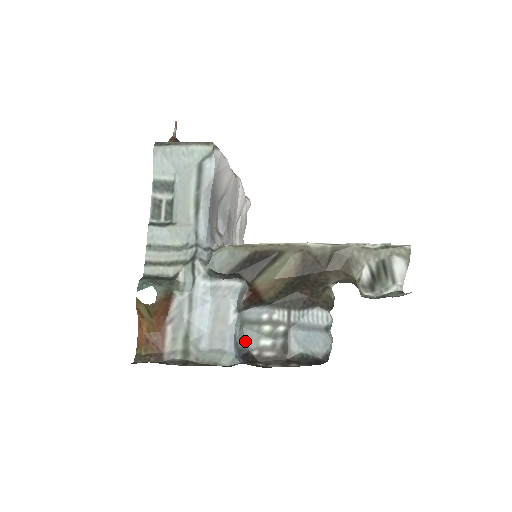
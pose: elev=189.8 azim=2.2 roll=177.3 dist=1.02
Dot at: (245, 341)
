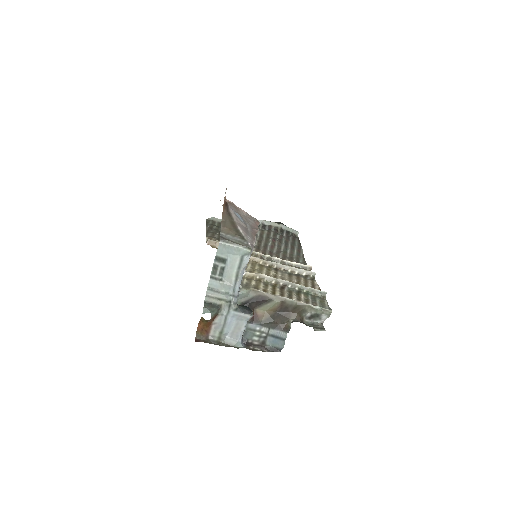
Dot at: (246, 336)
